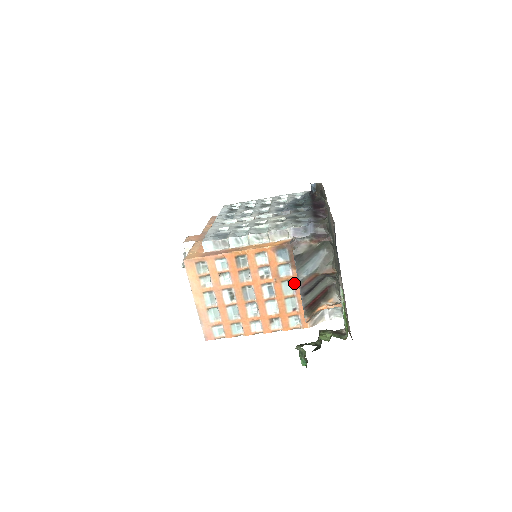
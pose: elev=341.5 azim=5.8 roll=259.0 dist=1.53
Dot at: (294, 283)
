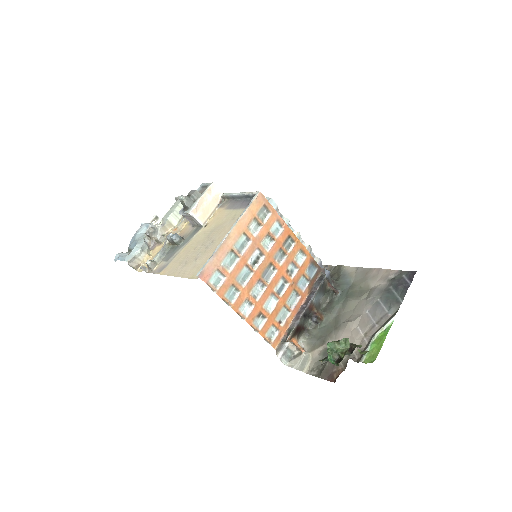
Dot at: (300, 299)
